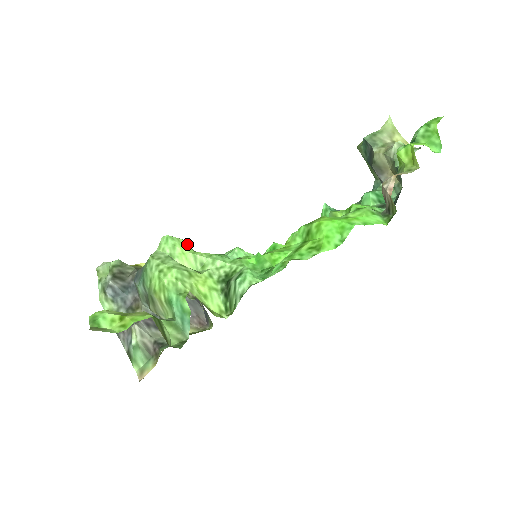
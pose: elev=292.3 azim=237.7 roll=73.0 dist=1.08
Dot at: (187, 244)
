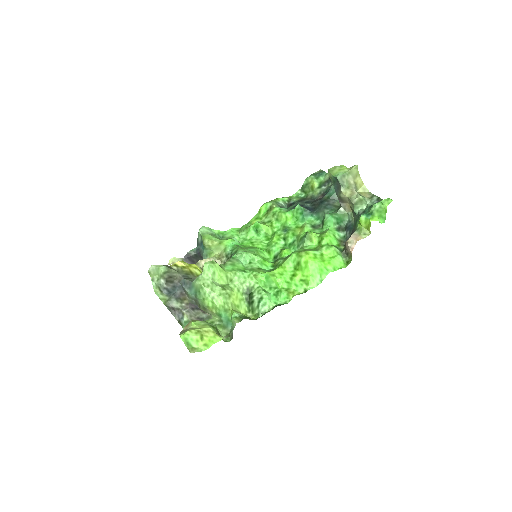
Dot at: (220, 267)
